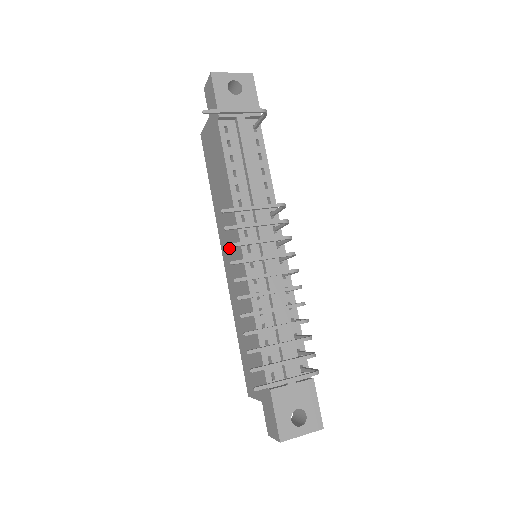
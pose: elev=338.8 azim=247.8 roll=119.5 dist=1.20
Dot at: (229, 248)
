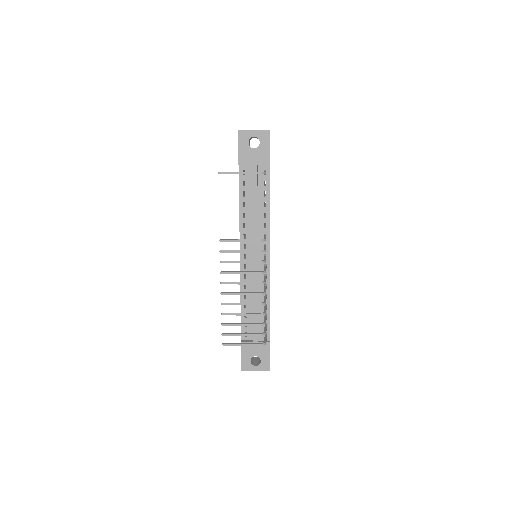
Dot at: occluded
